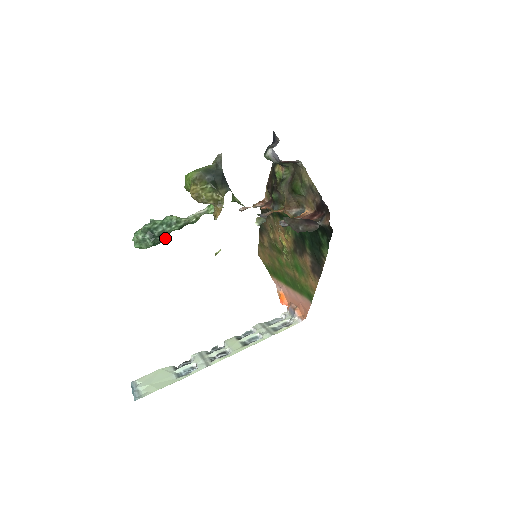
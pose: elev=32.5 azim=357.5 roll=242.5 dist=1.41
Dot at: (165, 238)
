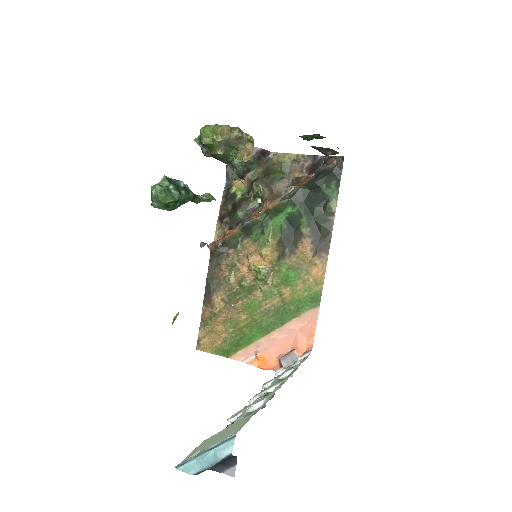
Dot at: (188, 196)
